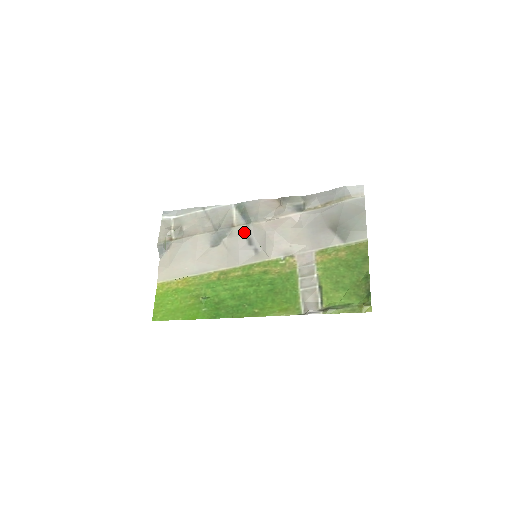
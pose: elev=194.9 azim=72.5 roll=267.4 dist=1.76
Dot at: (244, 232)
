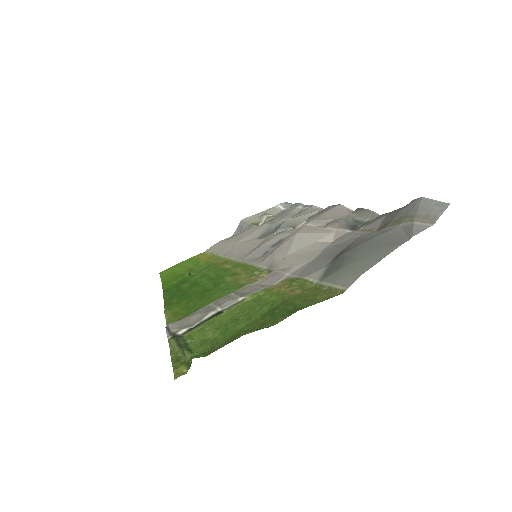
Dot at: (288, 233)
